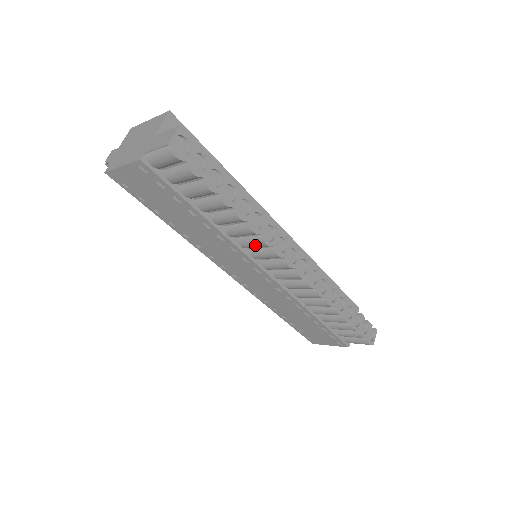
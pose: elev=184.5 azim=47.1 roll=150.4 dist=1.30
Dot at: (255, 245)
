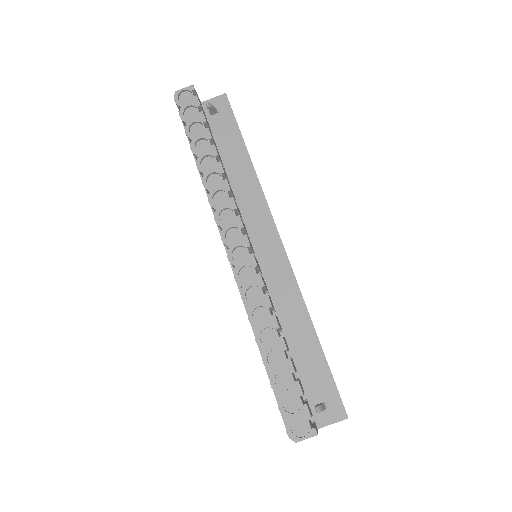
Dot at: occluded
